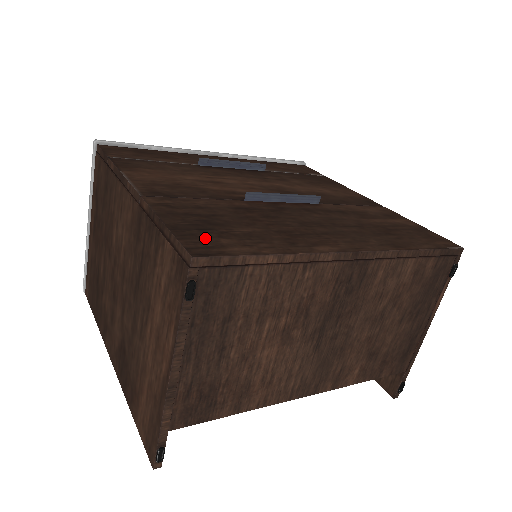
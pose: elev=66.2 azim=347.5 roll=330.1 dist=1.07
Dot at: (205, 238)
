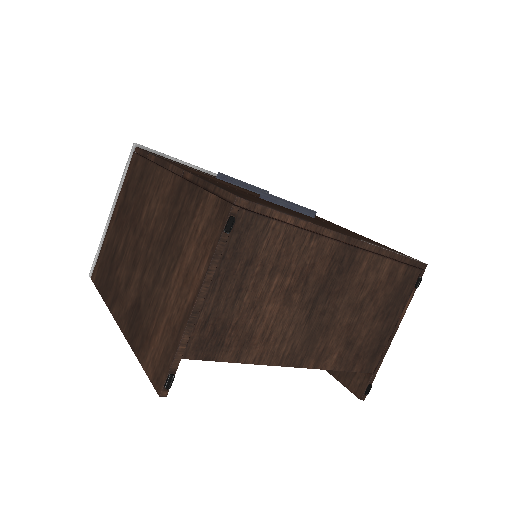
Dot at: (241, 195)
